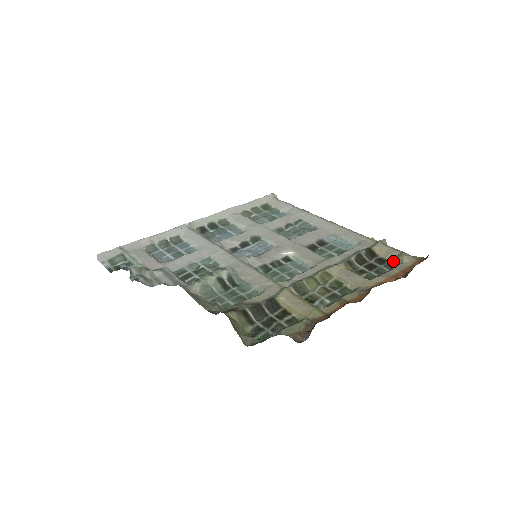
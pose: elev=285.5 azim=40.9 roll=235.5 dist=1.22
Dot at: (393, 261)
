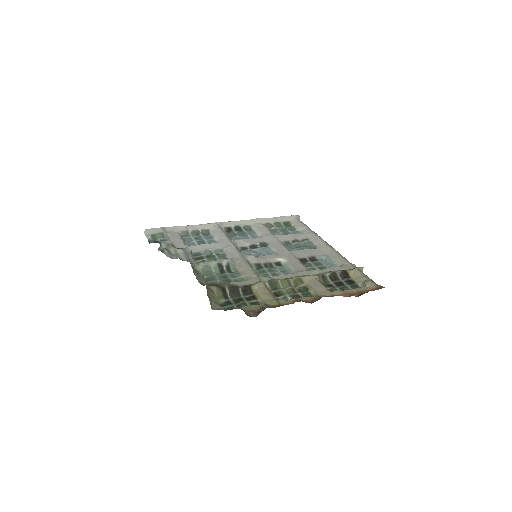
Dot at: (359, 284)
